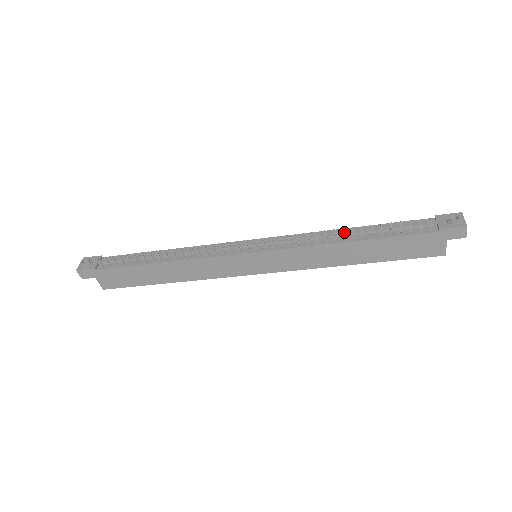
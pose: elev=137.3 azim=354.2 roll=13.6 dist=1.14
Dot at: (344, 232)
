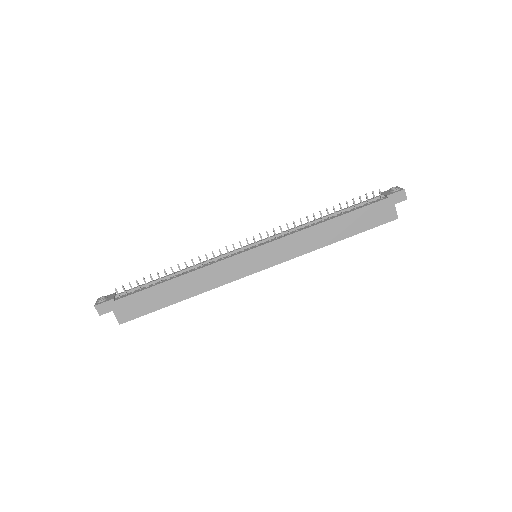
Dot at: (321, 214)
